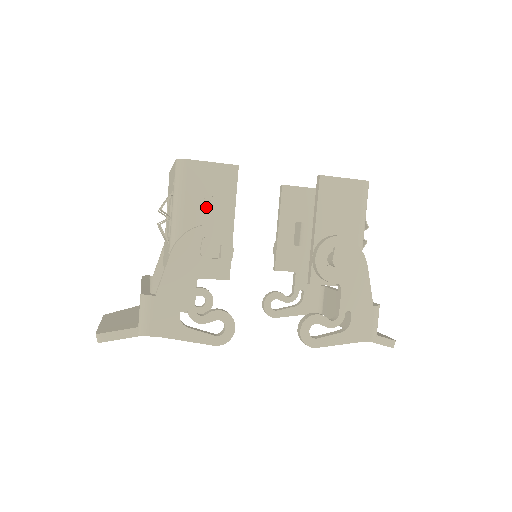
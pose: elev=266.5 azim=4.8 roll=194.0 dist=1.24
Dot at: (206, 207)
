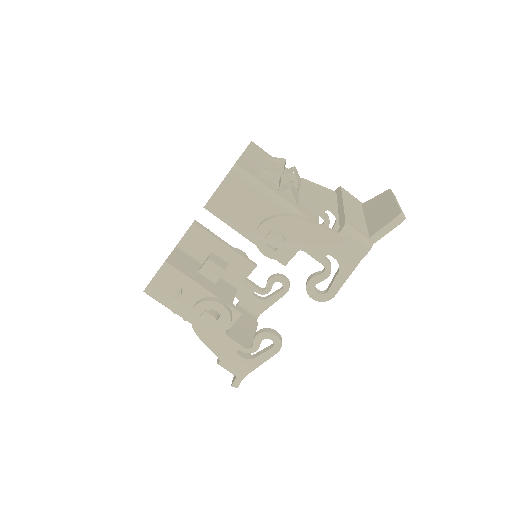
Dot at: (183, 297)
